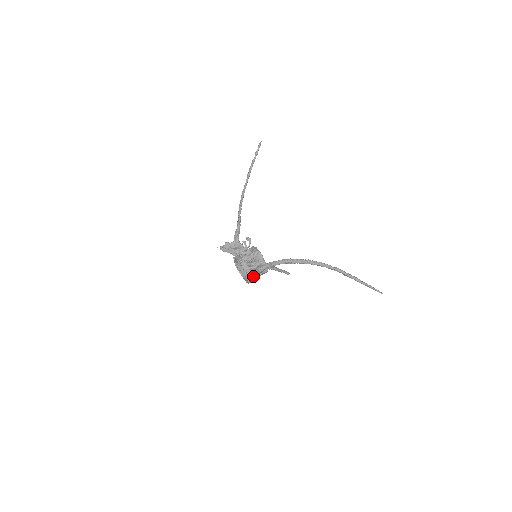
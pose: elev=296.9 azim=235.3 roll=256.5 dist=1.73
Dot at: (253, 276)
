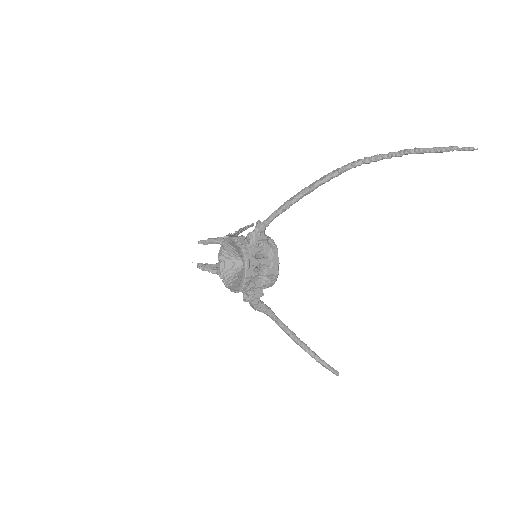
Dot at: (250, 247)
